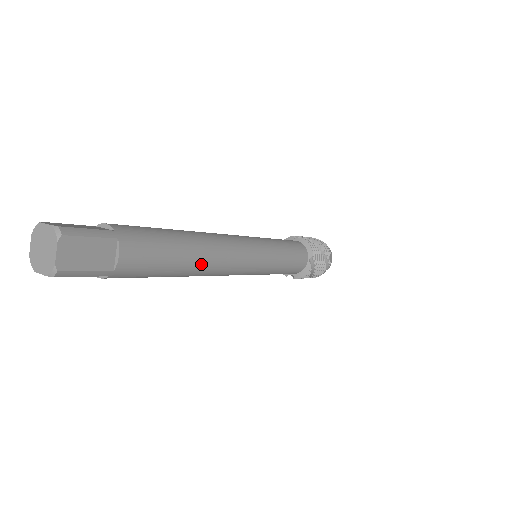
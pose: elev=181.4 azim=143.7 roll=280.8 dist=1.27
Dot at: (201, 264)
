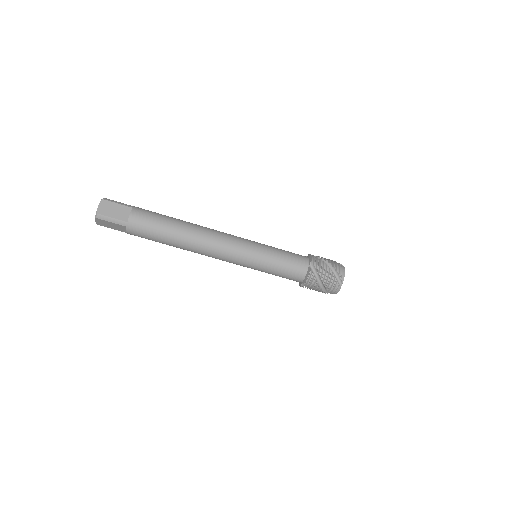
Dot at: (189, 235)
